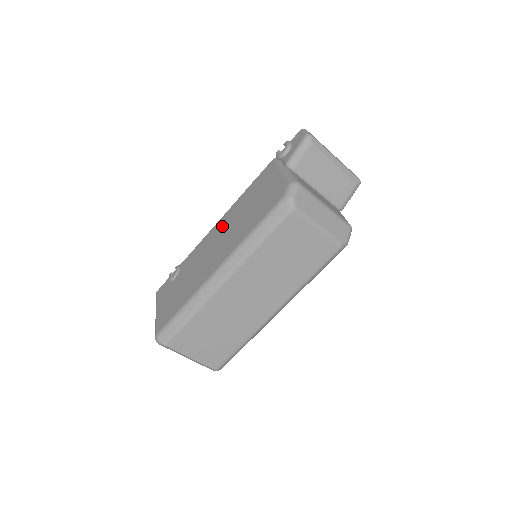
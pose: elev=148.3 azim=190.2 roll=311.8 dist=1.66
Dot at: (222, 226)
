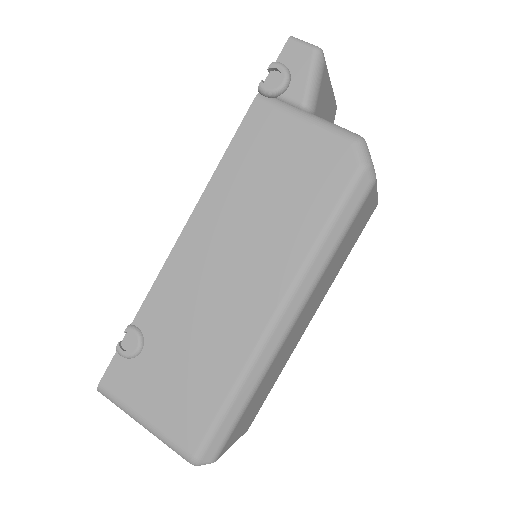
Dot at: (210, 235)
